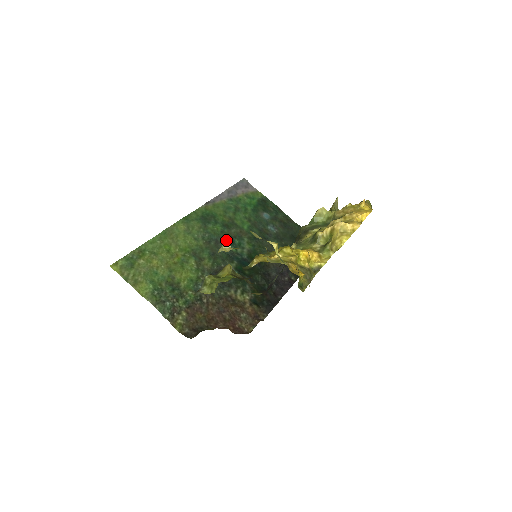
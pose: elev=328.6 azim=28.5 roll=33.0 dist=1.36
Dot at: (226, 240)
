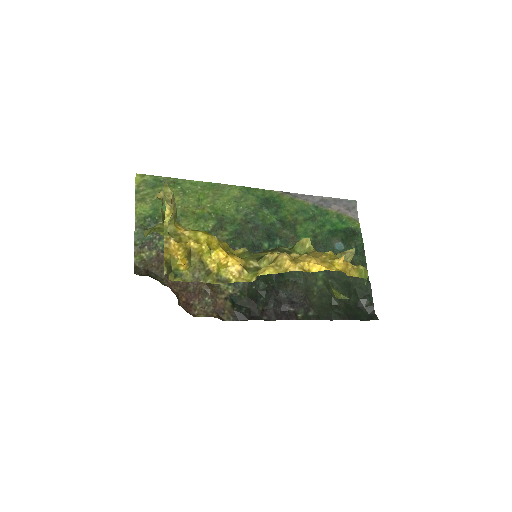
Dot at: occluded
